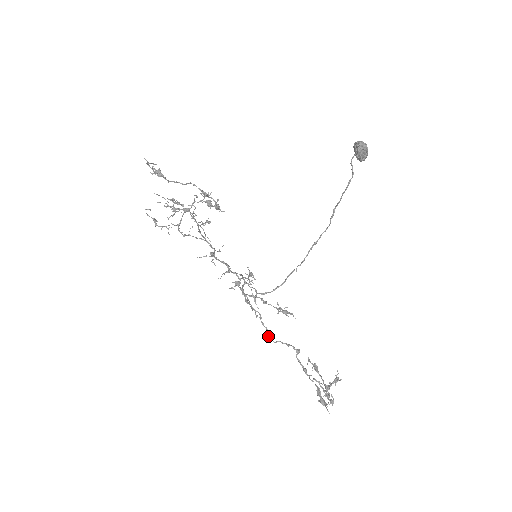
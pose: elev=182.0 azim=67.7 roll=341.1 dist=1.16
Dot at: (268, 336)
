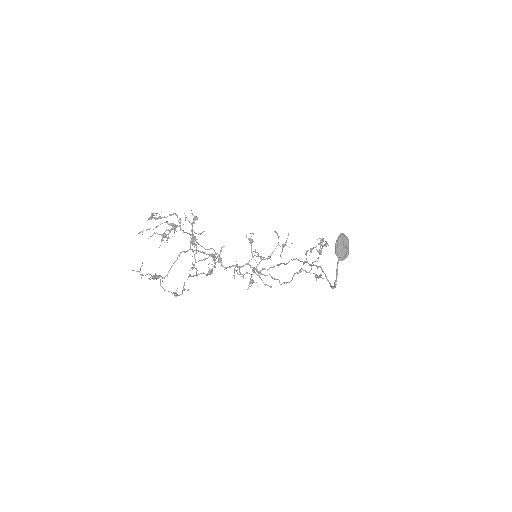
Dot at: occluded
